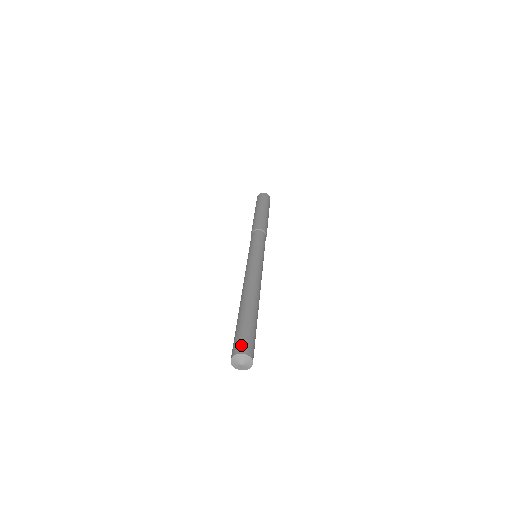
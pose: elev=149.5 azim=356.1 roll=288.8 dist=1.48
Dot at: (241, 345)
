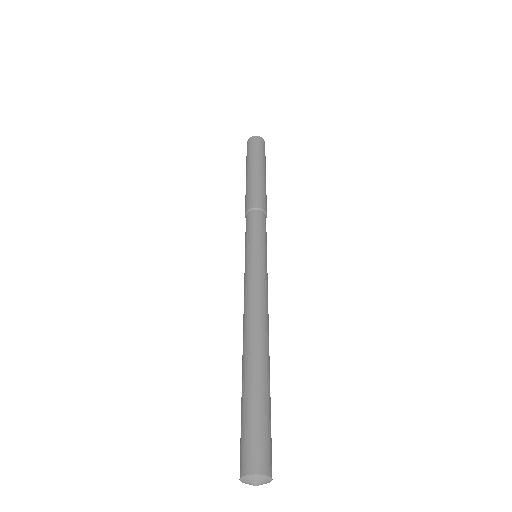
Dot at: (252, 456)
